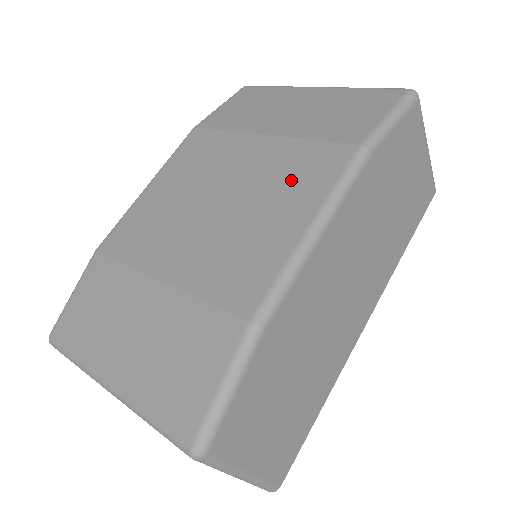
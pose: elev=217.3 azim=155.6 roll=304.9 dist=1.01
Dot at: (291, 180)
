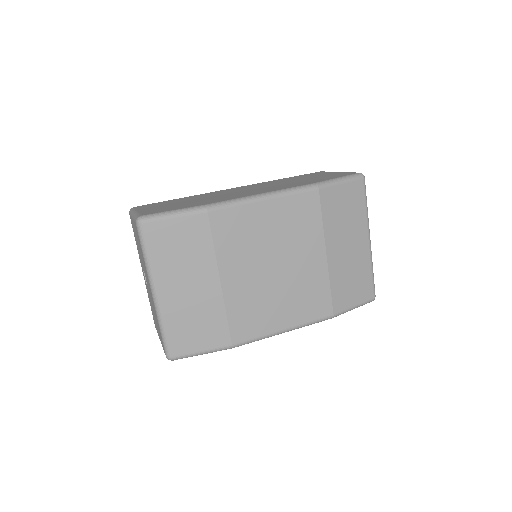
Dot at: (304, 298)
